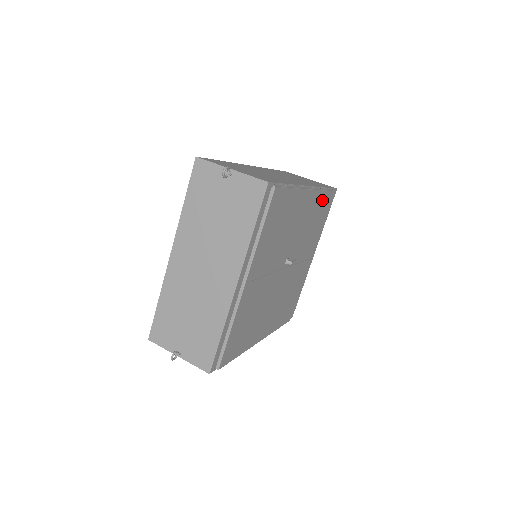
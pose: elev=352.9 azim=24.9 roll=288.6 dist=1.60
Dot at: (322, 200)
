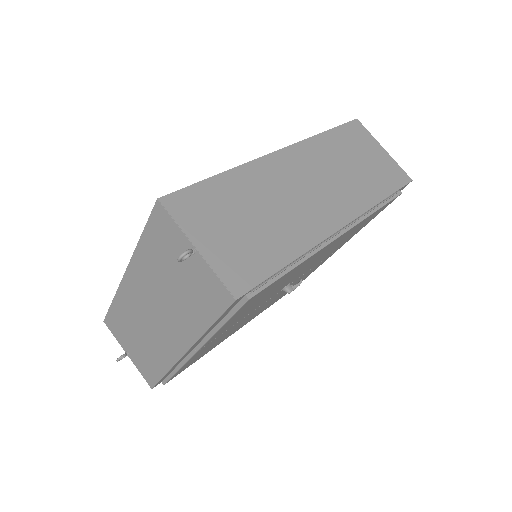
Dot at: (370, 217)
